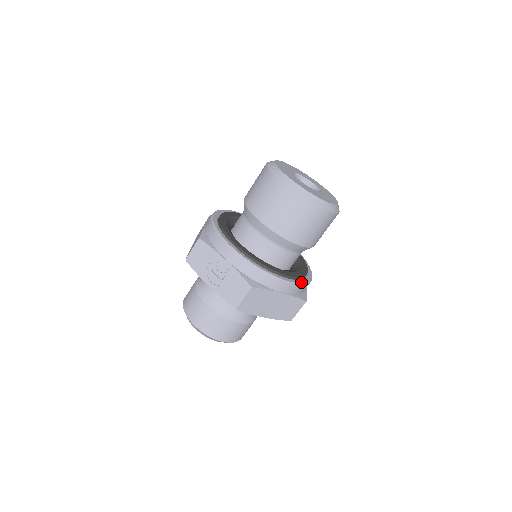
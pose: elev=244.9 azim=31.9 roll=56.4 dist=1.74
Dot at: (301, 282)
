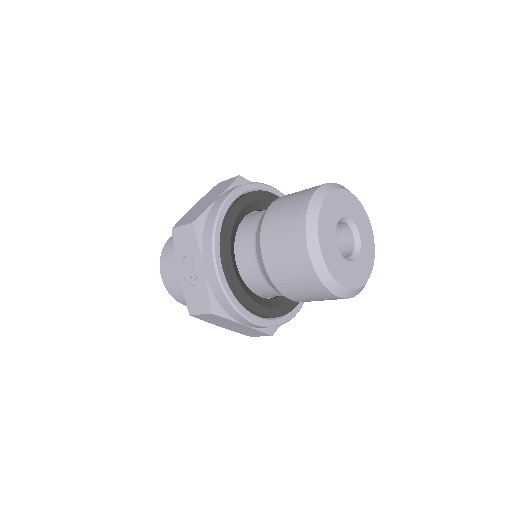
Dot at: (275, 323)
